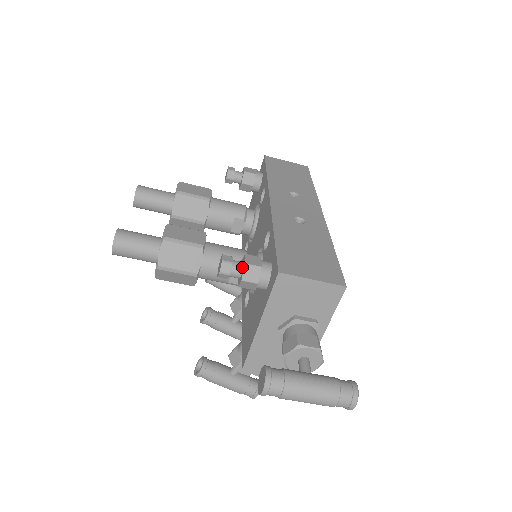
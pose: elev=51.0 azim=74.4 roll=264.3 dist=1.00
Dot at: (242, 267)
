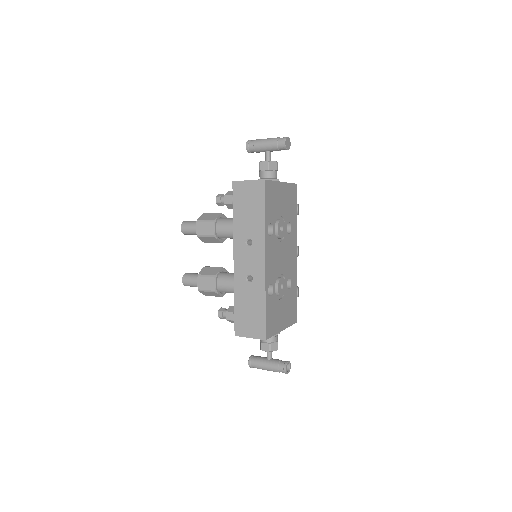
Dot at: (228, 317)
